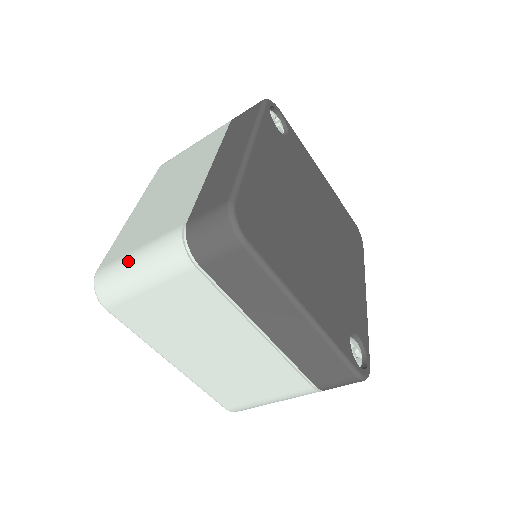
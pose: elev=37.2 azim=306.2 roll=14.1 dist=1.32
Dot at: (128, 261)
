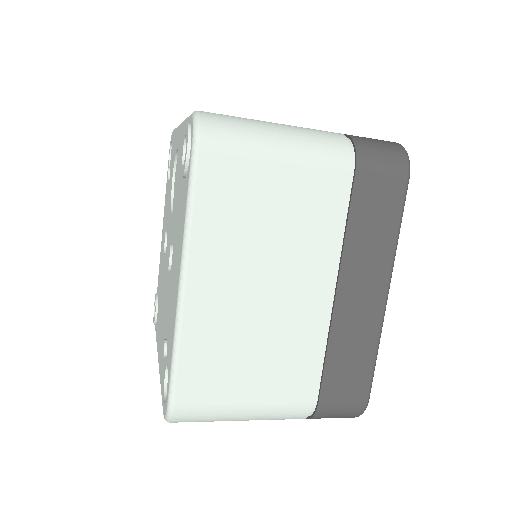
Dot at: (264, 122)
